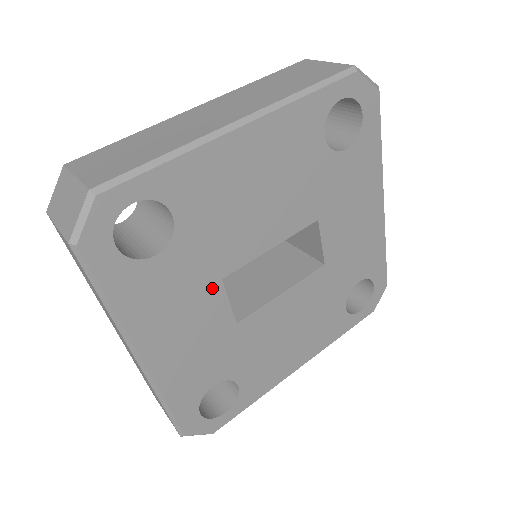
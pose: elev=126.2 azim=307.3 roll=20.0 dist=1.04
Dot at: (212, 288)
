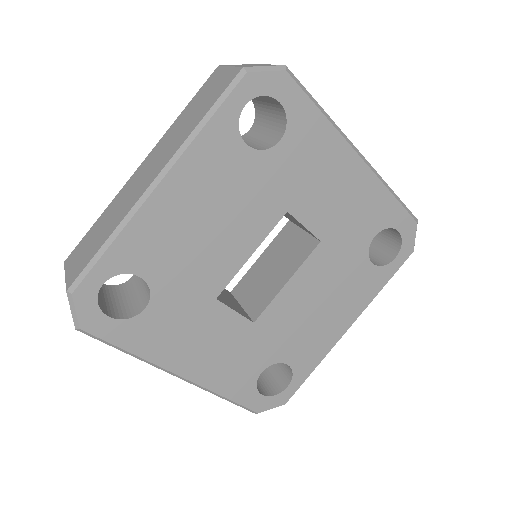
Dot at: (211, 308)
